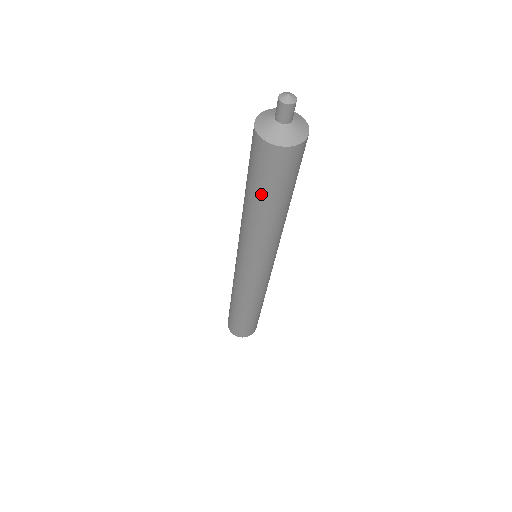
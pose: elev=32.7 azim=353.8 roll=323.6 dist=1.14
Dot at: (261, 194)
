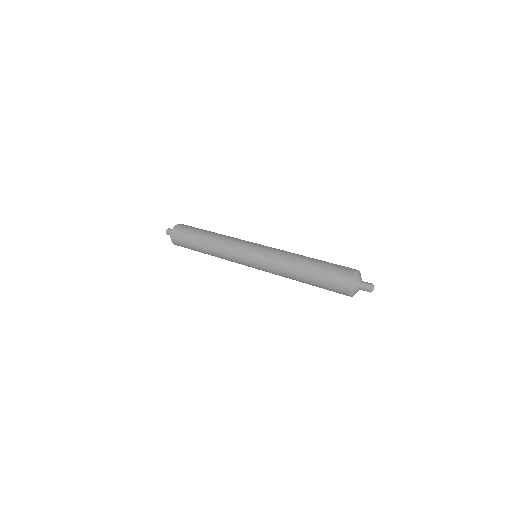
Dot at: (315, 283)
